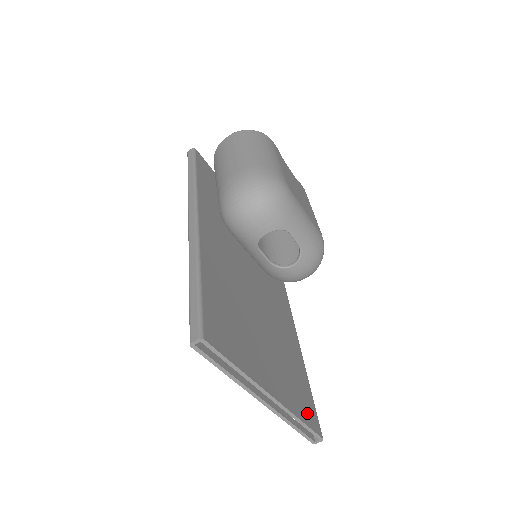
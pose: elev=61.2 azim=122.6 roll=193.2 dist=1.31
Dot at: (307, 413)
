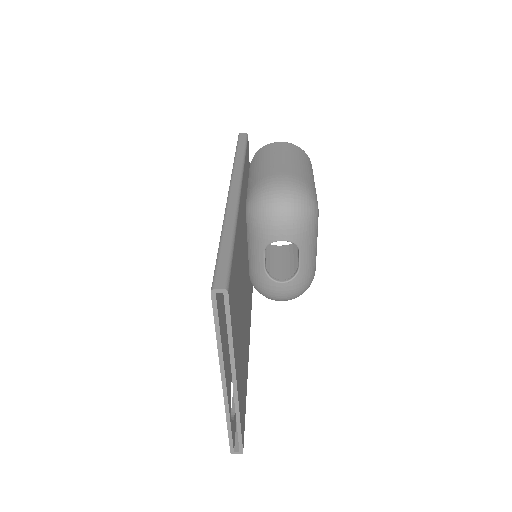
Dot at: occluded
